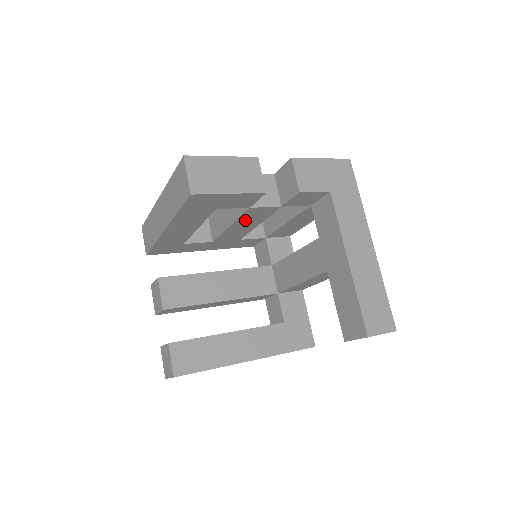
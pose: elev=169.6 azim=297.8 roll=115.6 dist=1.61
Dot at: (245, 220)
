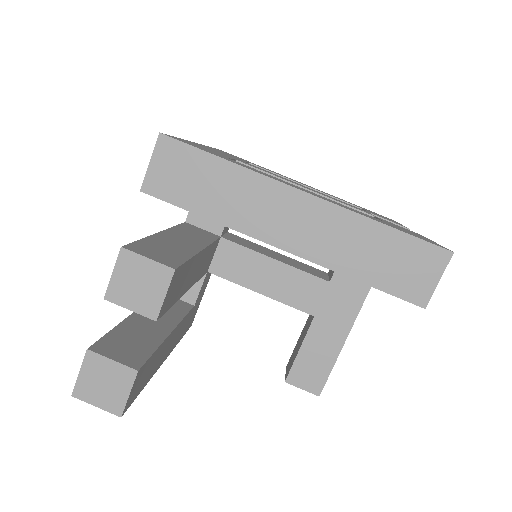
Dot at: occluded
